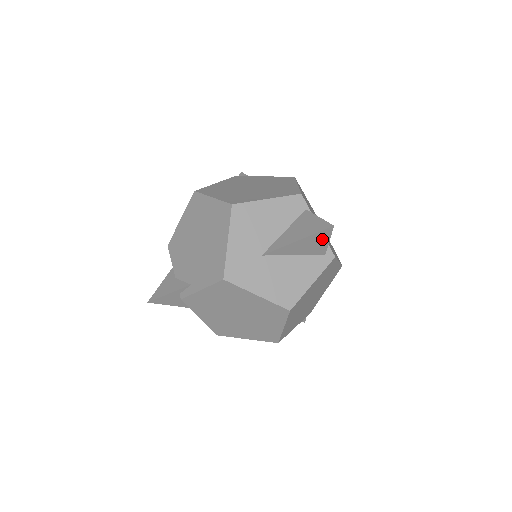
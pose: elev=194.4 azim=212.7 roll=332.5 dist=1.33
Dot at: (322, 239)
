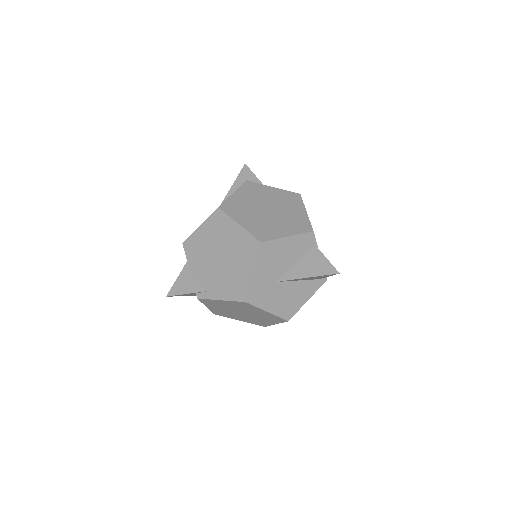
Dot at: (326, 276)
